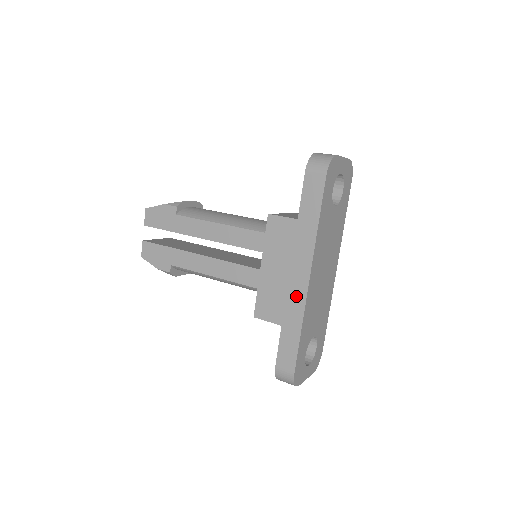
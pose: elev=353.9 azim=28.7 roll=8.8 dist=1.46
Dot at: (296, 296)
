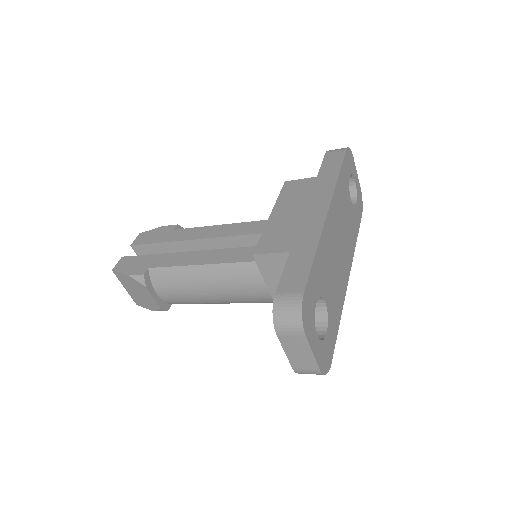
Dot at: (312, 224)
